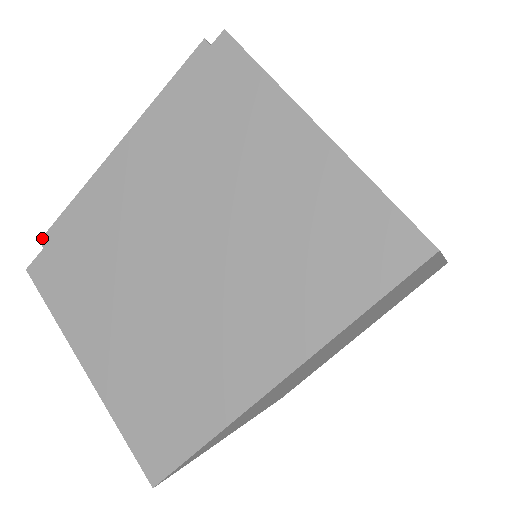
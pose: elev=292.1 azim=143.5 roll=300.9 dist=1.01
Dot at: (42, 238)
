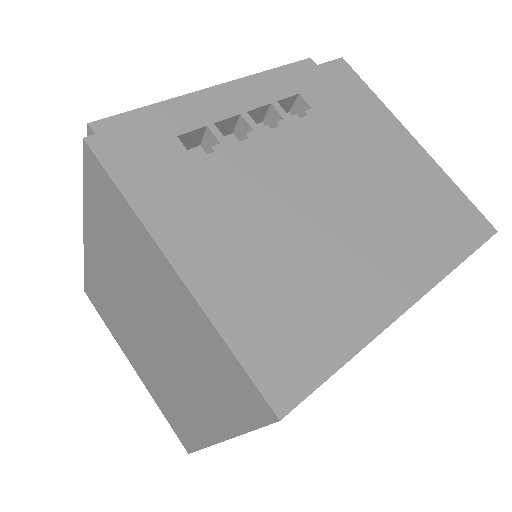
Dot at: occluded
